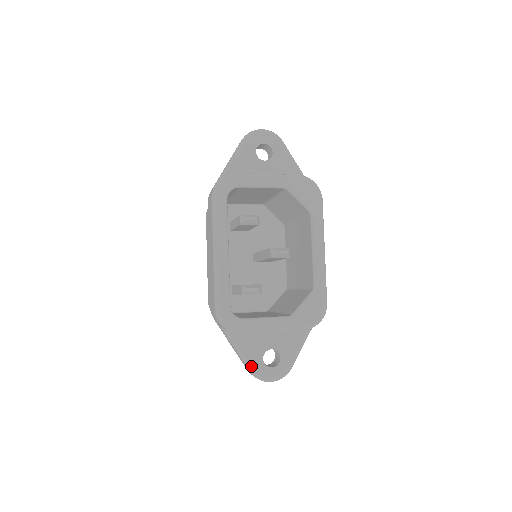
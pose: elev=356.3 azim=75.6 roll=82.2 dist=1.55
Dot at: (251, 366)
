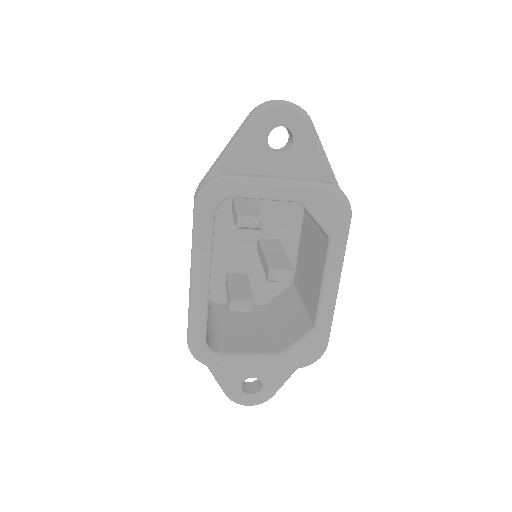
Dot at: (227, 391)
